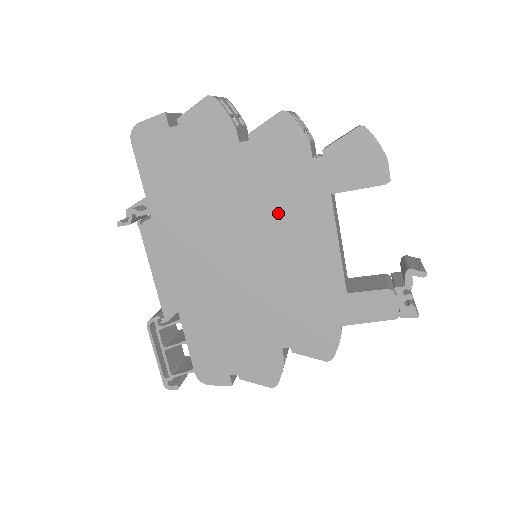
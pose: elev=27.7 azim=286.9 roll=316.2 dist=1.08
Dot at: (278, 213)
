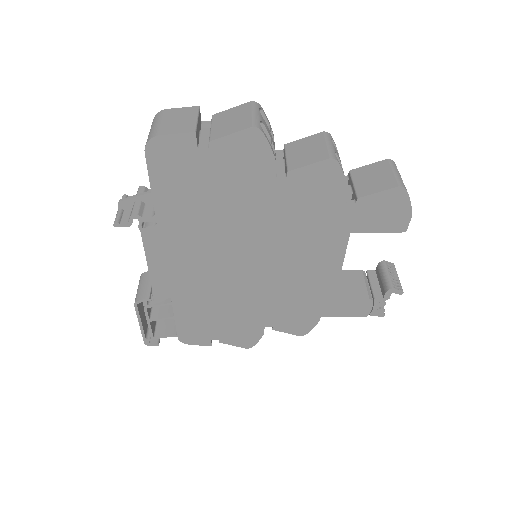
Dot at: (295, 239)
